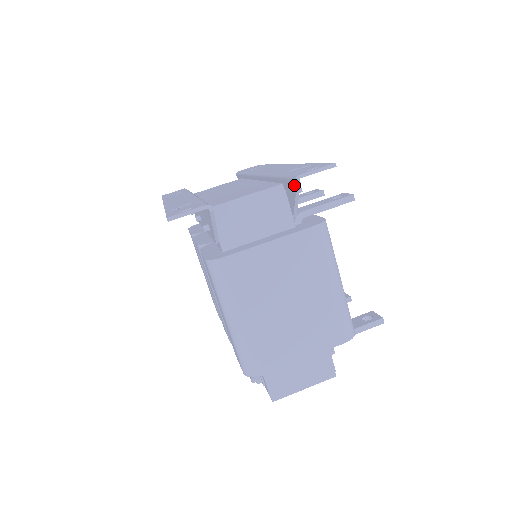
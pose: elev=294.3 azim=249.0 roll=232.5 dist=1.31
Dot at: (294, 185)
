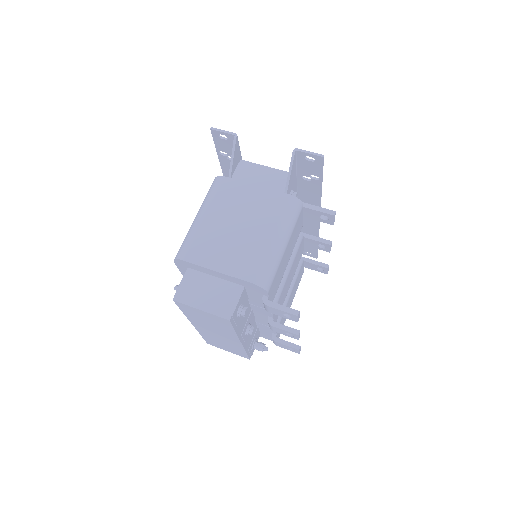
Dot at: (292, 157)
